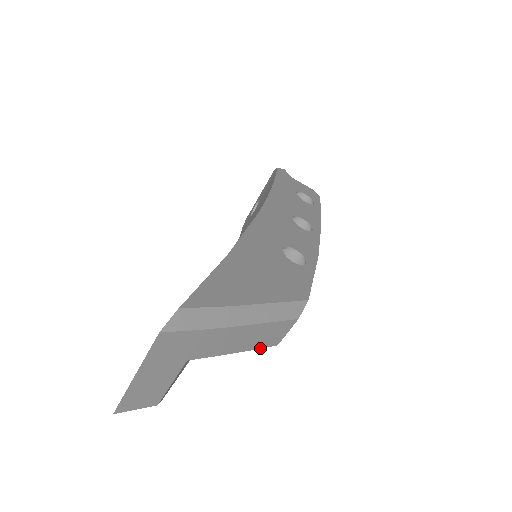
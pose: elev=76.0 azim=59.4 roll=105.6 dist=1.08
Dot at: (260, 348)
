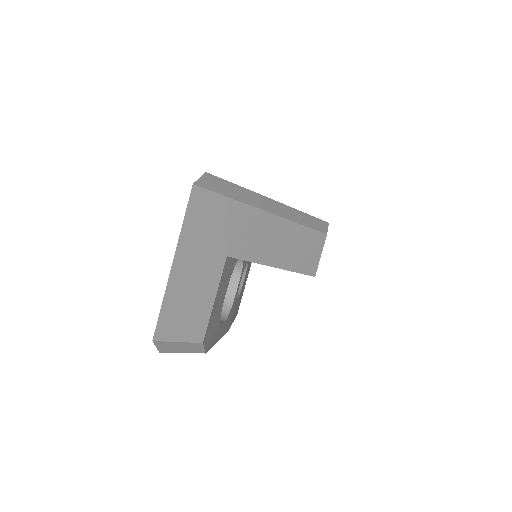
Dot at: occluded
